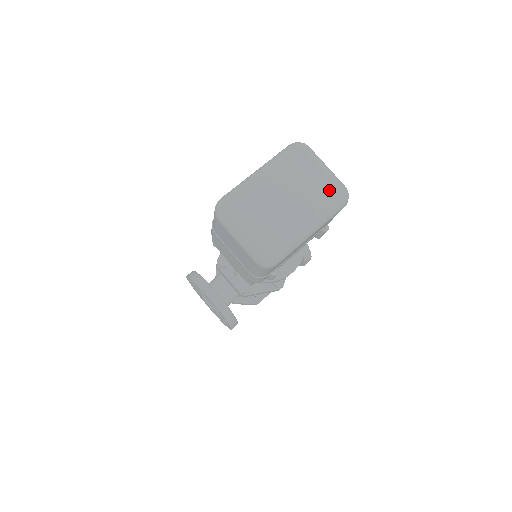
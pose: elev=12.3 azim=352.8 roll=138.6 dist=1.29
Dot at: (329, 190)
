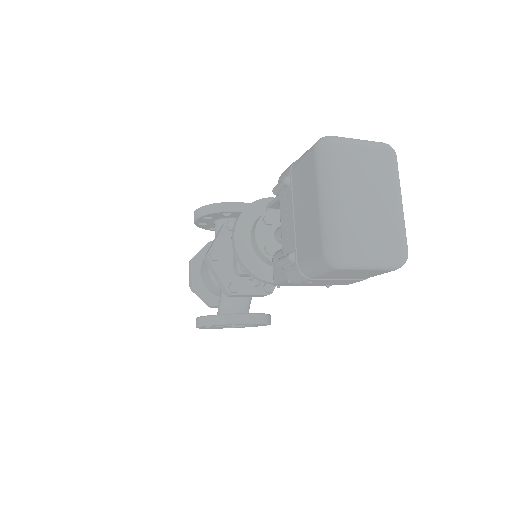
Dot at: (384, 158)
